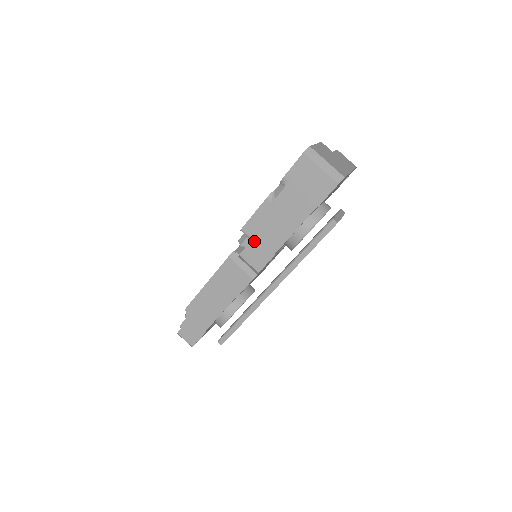
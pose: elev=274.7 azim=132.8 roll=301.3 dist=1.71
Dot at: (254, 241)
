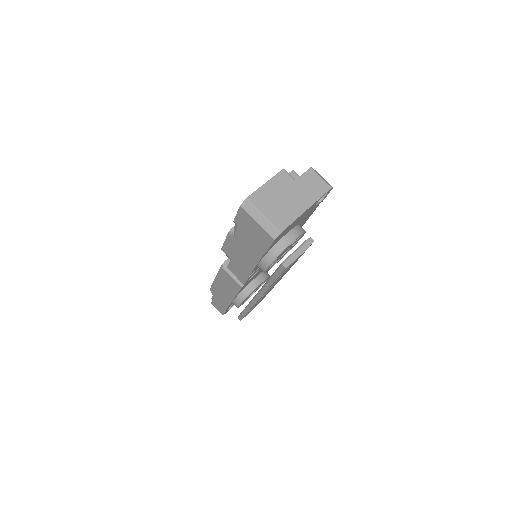
Dot at: (232, 261)
